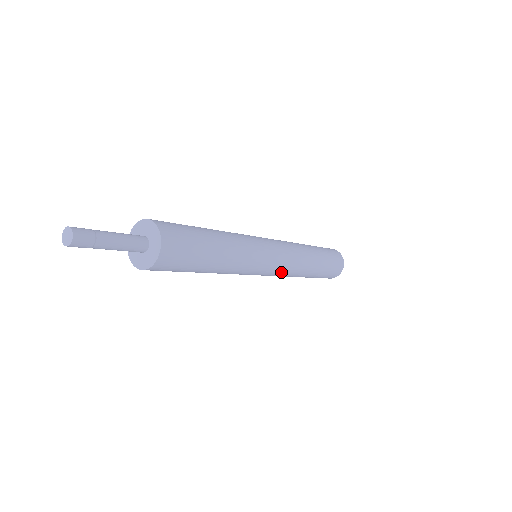
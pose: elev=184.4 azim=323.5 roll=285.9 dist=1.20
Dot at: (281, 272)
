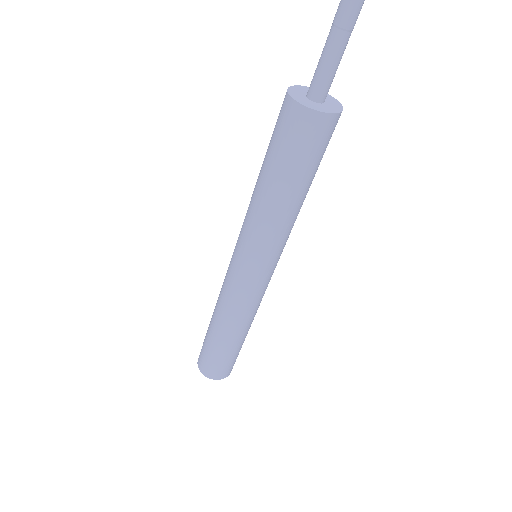
Dot at: (245, 295)
